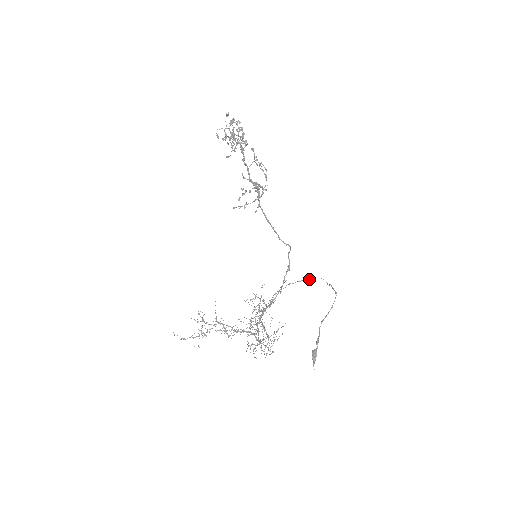
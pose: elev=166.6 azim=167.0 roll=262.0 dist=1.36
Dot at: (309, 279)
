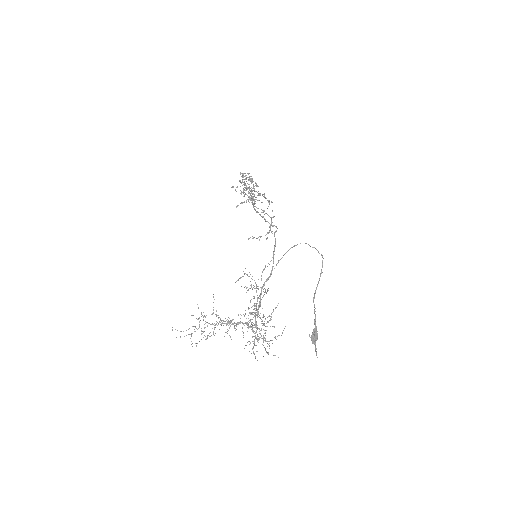
Dot at: occluded
